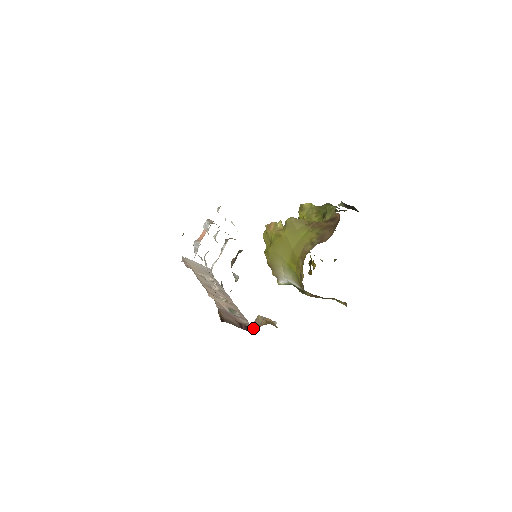
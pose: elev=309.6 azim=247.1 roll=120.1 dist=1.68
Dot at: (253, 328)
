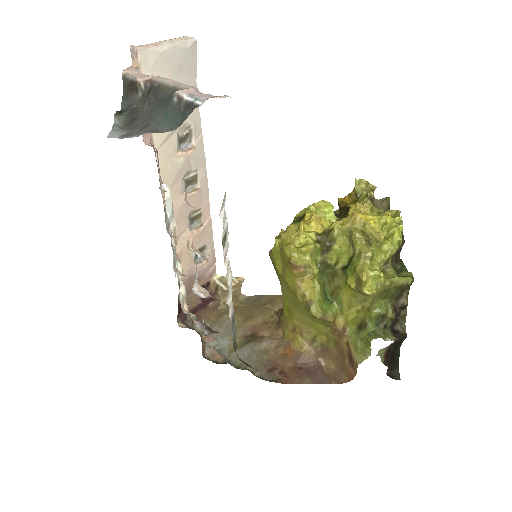
Dot at: (215, 291)
